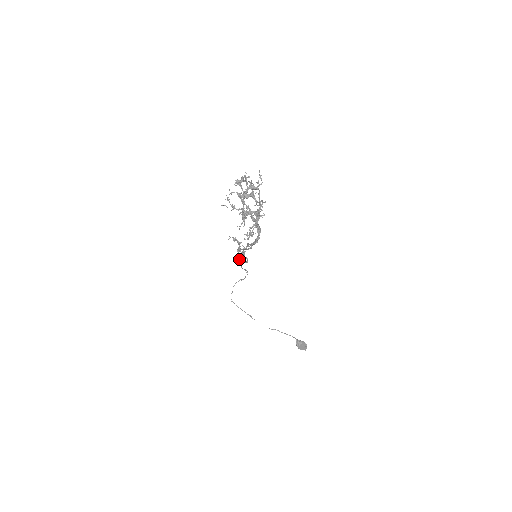
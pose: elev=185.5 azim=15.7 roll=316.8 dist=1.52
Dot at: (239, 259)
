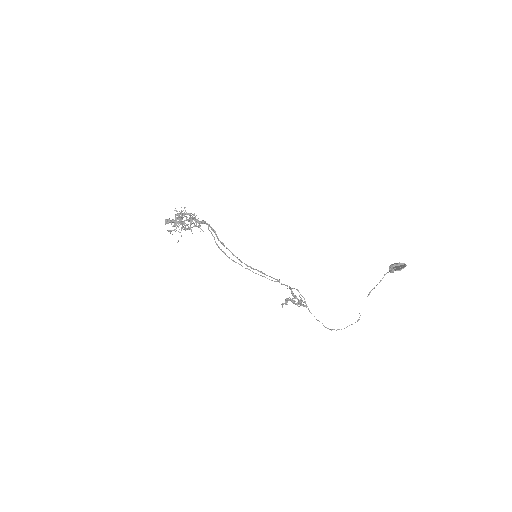
Dot at: (297, 303)
